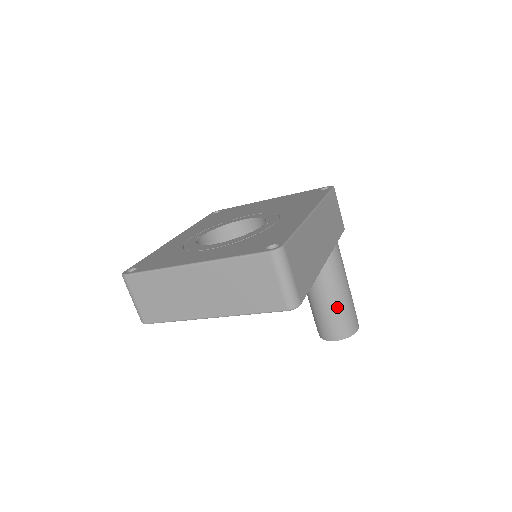
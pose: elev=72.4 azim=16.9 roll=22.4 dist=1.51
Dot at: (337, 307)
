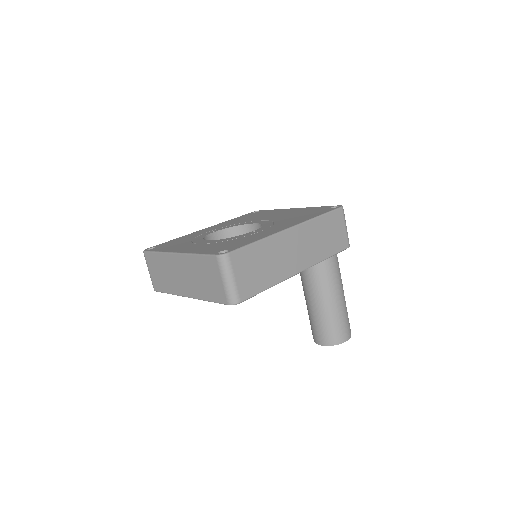
Dot at: (324, 316)
